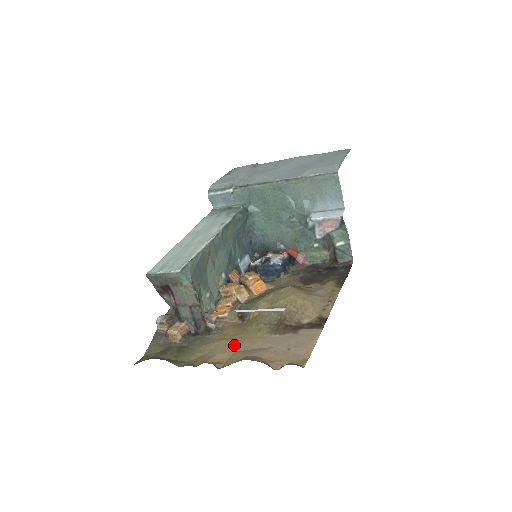
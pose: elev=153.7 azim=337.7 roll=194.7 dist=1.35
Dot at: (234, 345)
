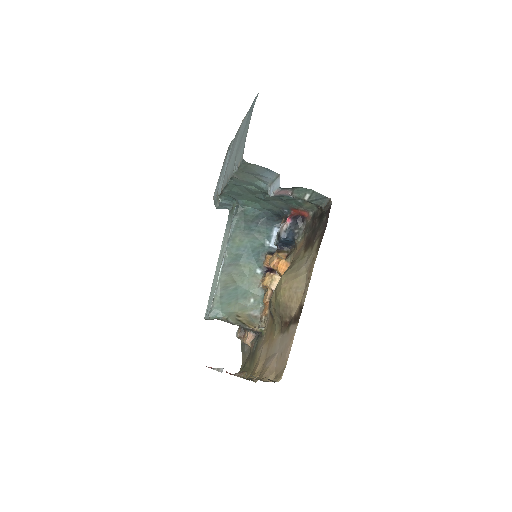
Dot at: (266, 350)
